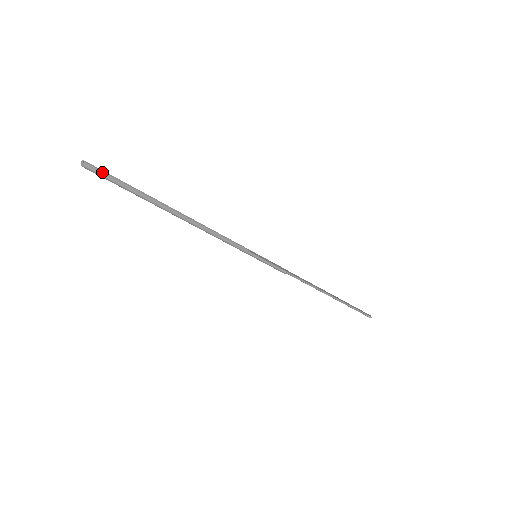
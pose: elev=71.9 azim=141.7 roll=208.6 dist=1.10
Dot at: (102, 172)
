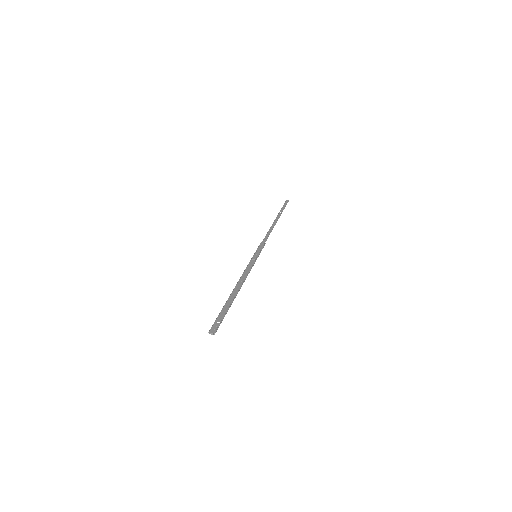
Dot at: (214, 324)
